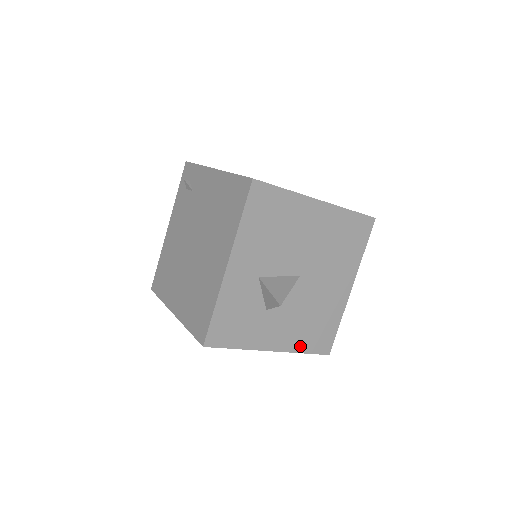
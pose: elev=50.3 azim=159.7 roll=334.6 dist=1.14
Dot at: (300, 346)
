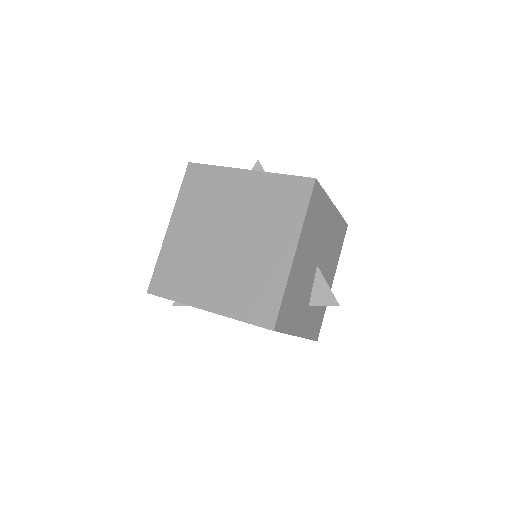
Dot at: (338, 256)
